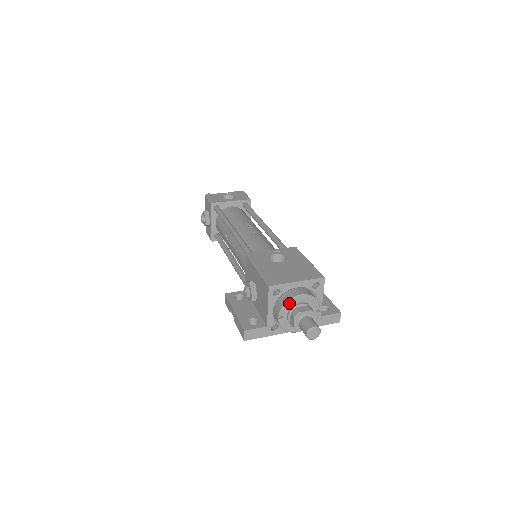
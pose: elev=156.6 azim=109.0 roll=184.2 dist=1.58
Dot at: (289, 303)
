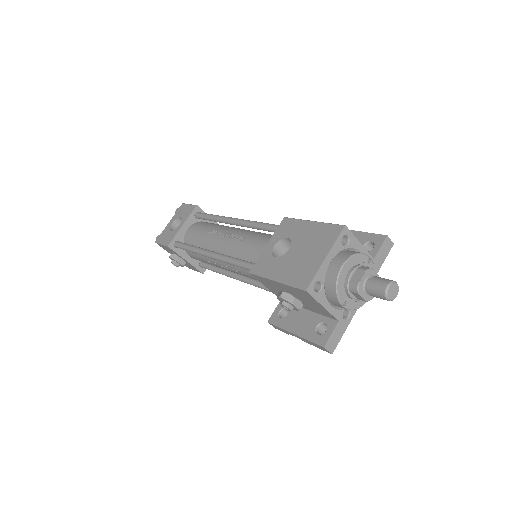
Dot at: (339, 285)
